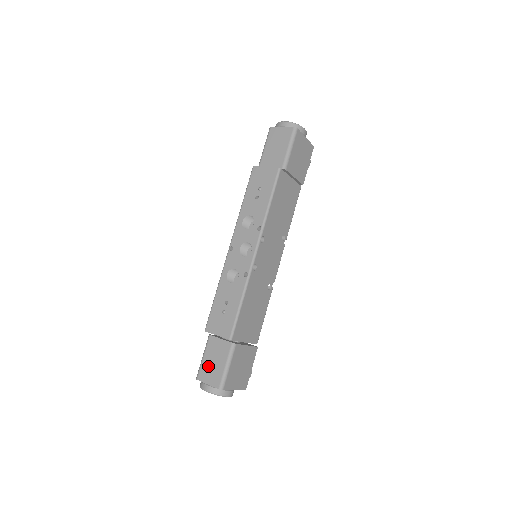
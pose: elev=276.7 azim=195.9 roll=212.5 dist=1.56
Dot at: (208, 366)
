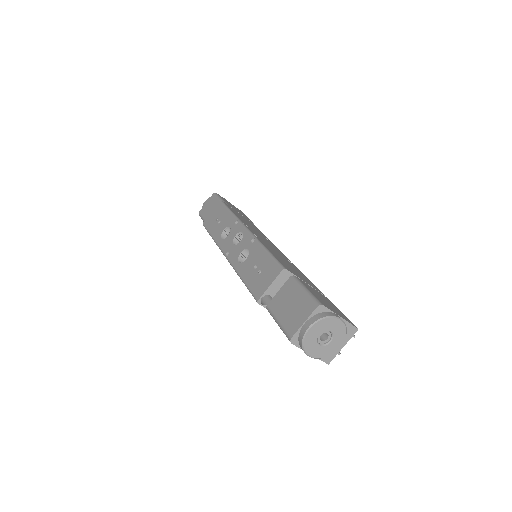
Dot at: (289, 316)
